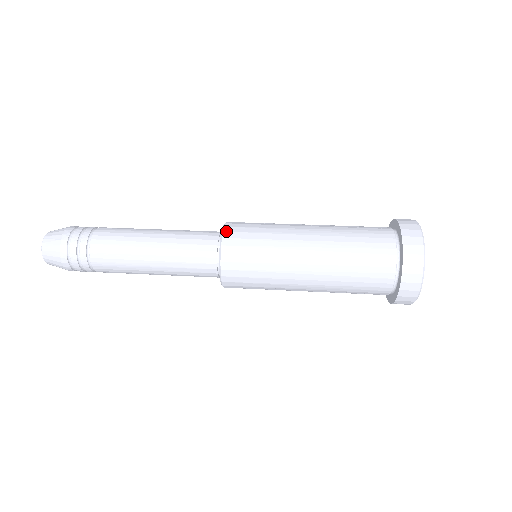
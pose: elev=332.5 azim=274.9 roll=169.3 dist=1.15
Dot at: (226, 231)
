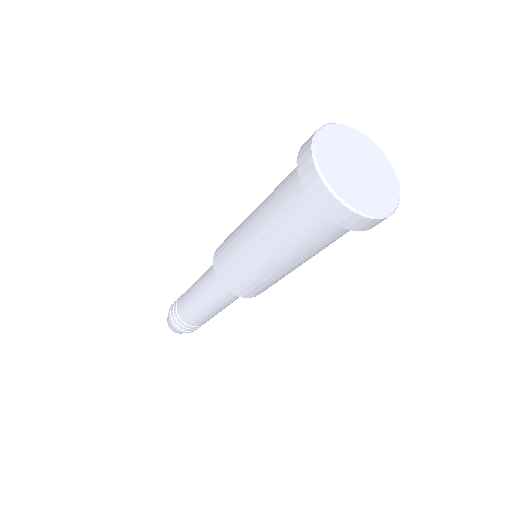
Dot at: (215, 252)
